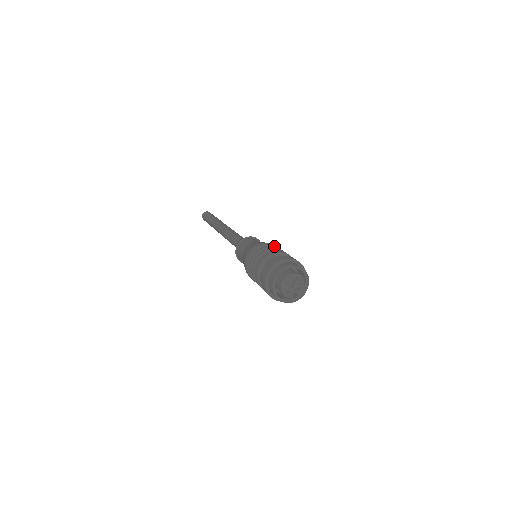
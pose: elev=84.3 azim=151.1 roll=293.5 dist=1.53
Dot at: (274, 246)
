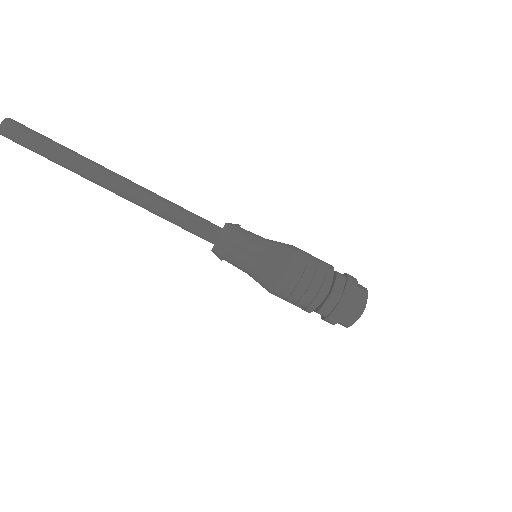
Dot at: (309, 260)
